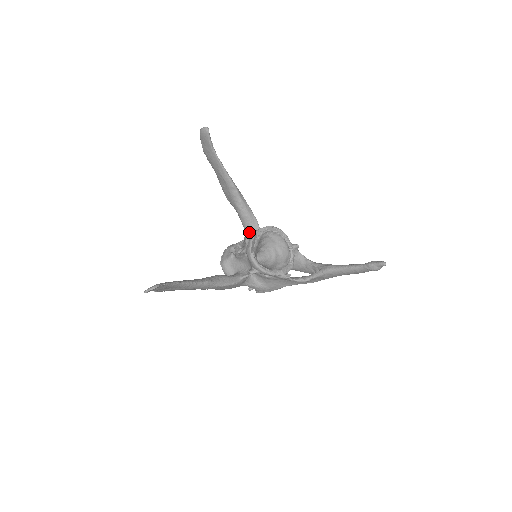
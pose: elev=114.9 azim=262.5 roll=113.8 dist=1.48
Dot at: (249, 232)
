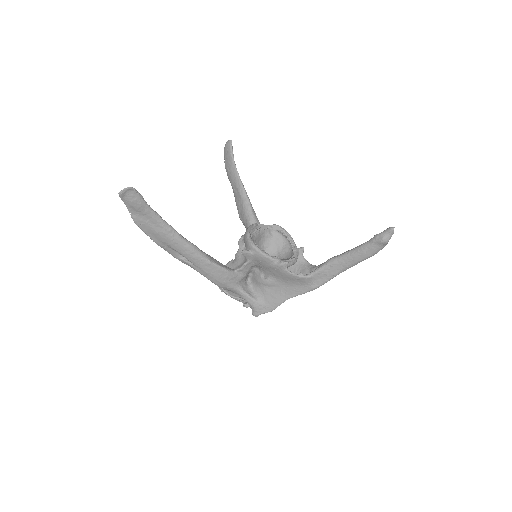
Dot at: occluded
